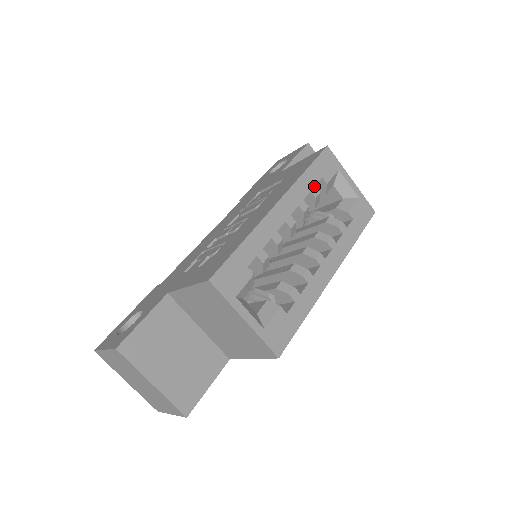
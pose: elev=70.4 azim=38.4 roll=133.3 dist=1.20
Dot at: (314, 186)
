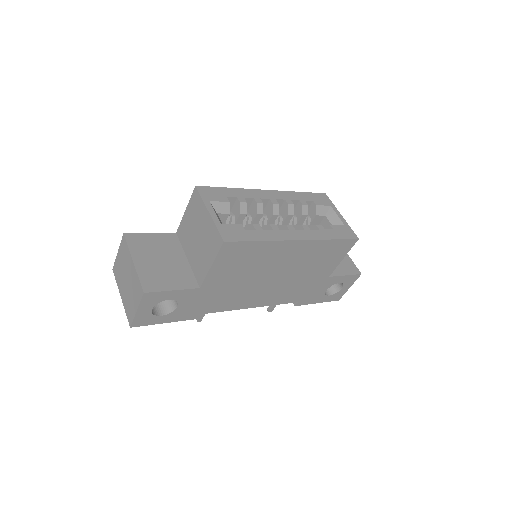
Dot at: (304, 200)
